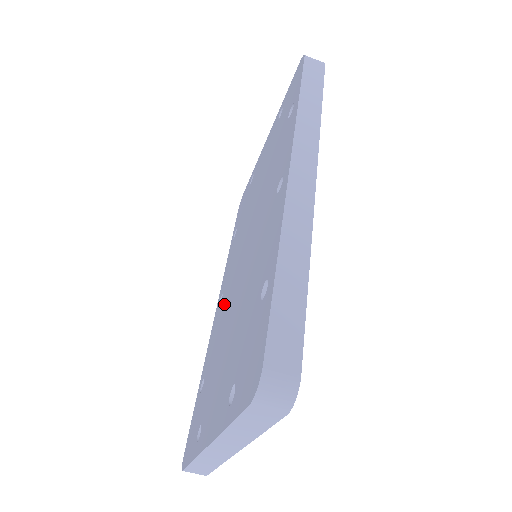
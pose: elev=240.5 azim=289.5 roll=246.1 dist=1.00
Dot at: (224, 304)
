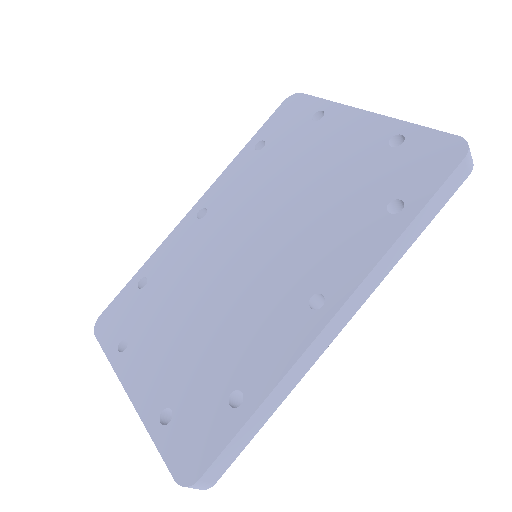
Dot at: (202, 243)
